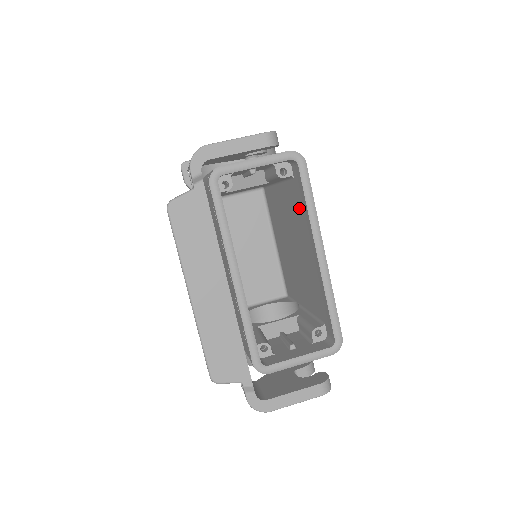
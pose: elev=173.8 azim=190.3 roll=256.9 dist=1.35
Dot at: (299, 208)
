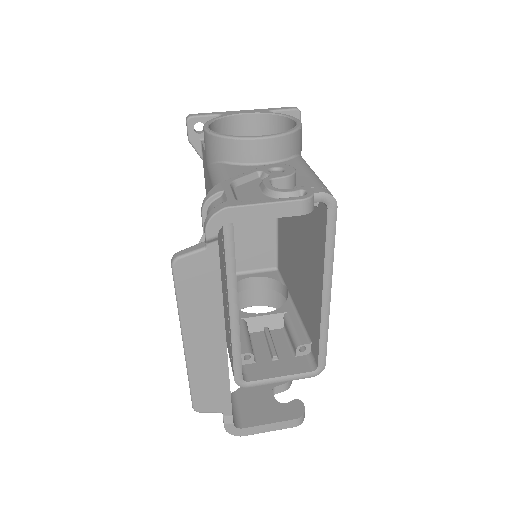
Dot at: (315, 237)
